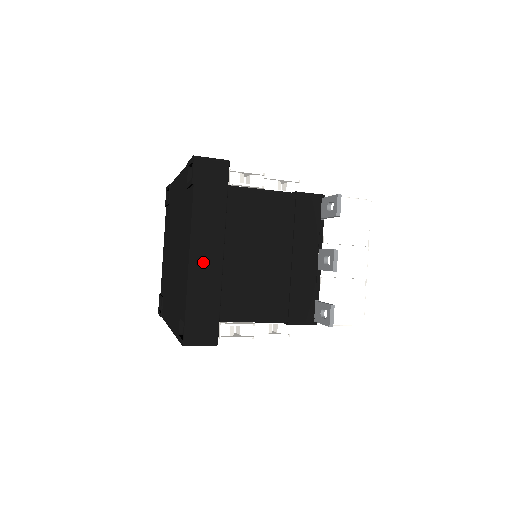
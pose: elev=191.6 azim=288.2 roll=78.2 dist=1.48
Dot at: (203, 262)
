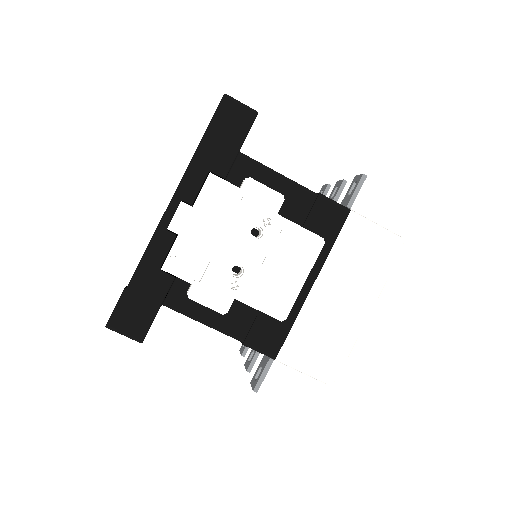
Dot at: occluded
